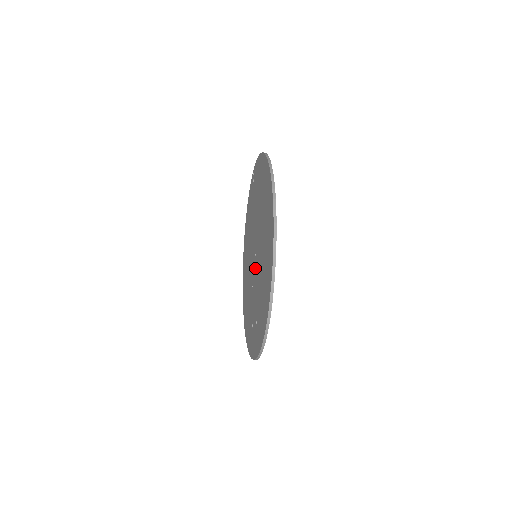
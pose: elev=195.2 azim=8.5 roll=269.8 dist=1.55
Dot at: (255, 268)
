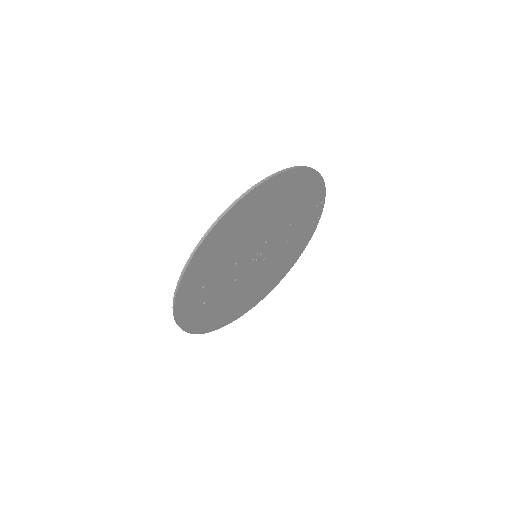
Dot at: (245, 259)
